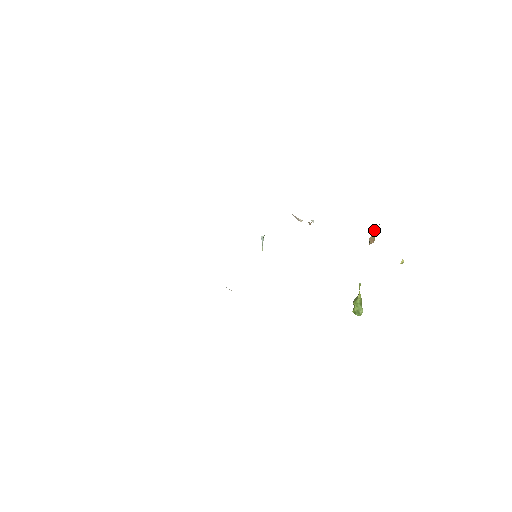
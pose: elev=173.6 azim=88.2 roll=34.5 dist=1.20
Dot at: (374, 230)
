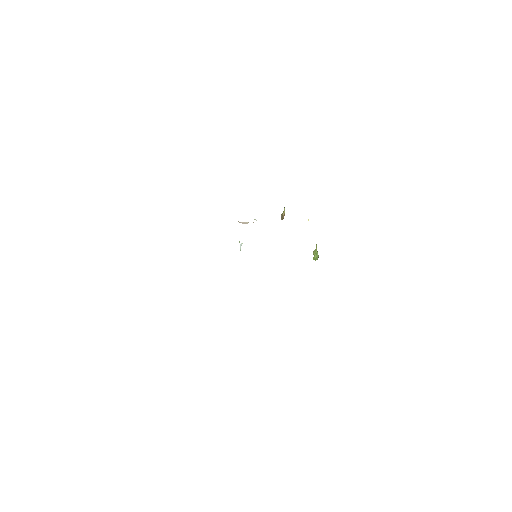
Dot at: (284, 210)
